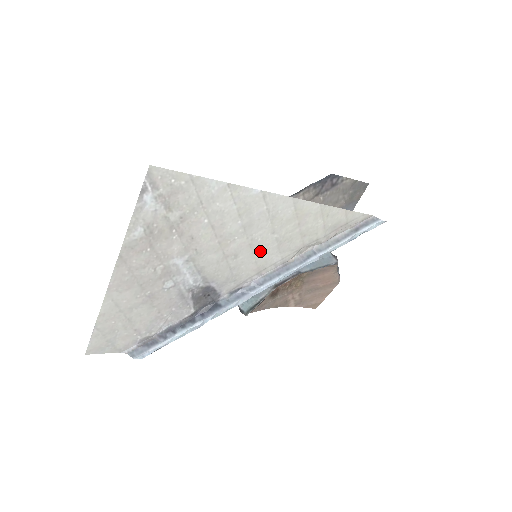
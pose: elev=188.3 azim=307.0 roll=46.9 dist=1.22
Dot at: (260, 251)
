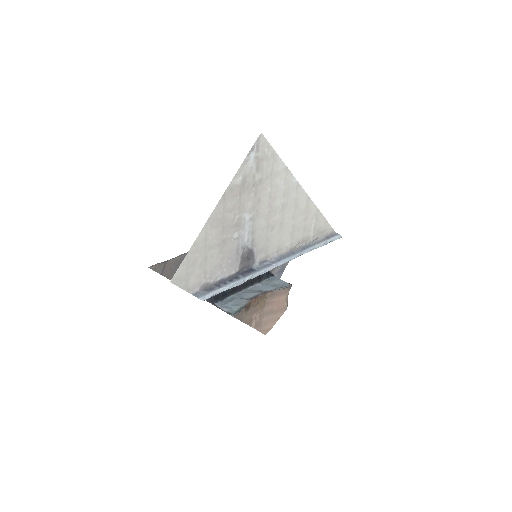
Dot at: (283, 231)
